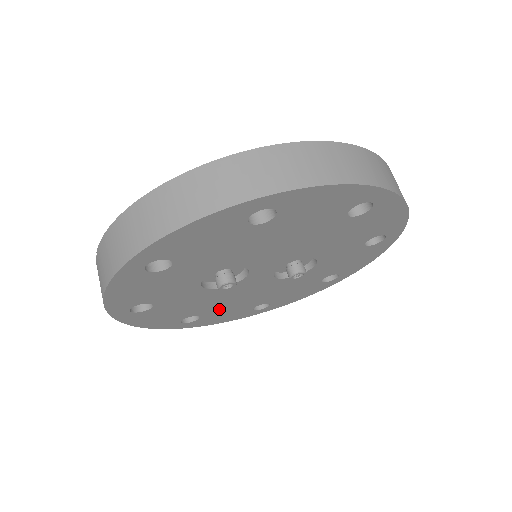
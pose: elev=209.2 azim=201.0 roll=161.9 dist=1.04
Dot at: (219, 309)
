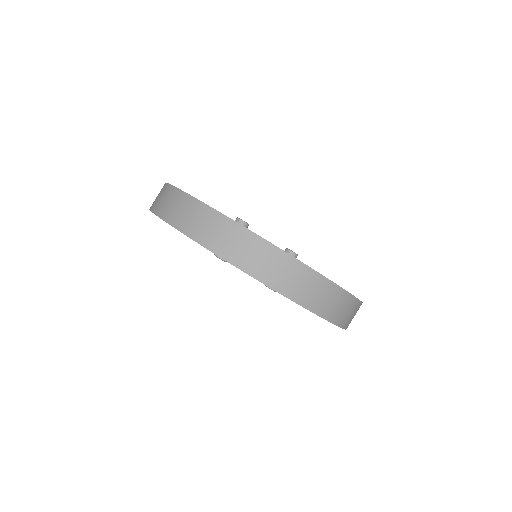
Dot at: occluded
